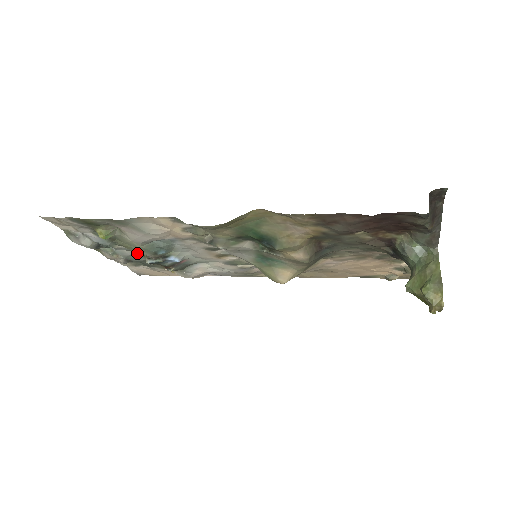
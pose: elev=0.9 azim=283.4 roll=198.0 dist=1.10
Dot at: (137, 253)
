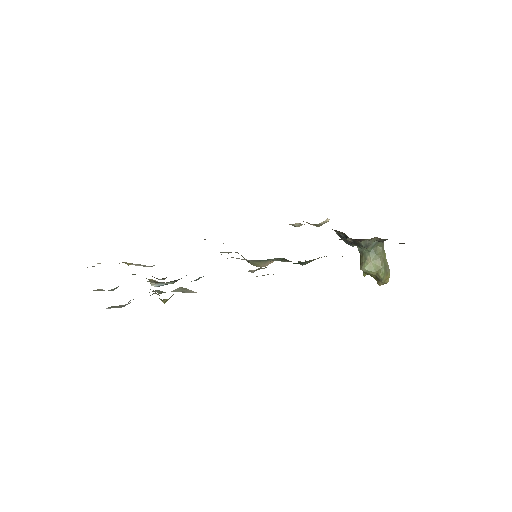
Dot at: occluded
